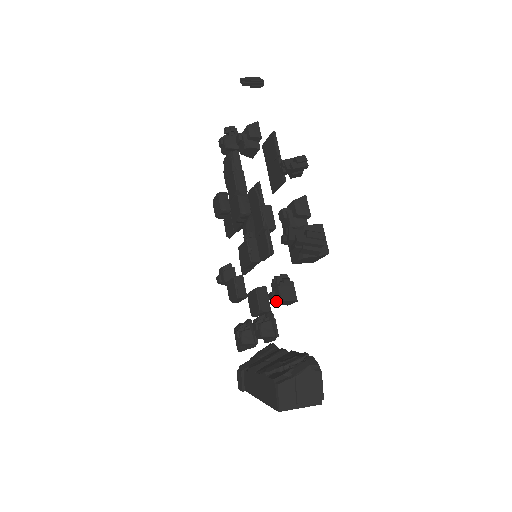
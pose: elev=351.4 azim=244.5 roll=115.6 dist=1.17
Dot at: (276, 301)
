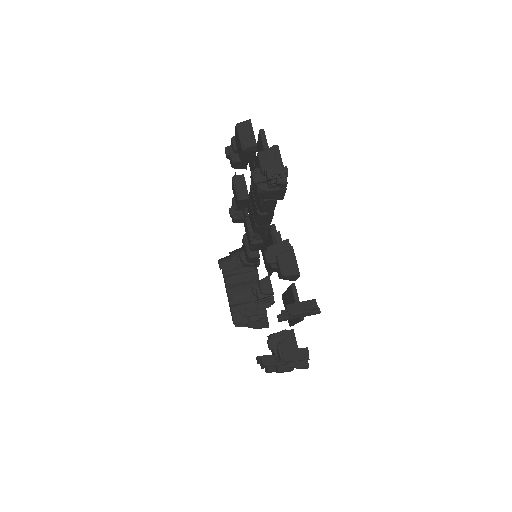
Dot at: (256, 296)
